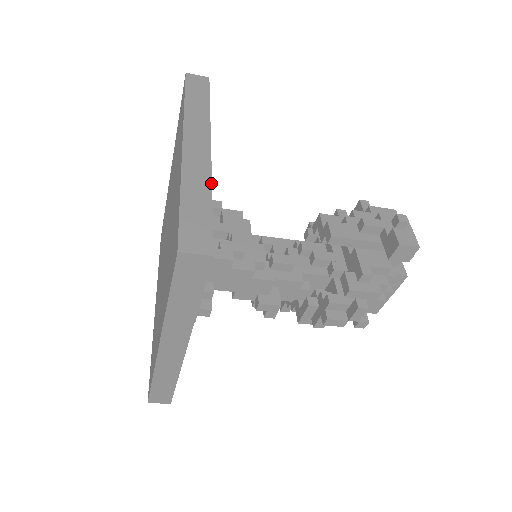
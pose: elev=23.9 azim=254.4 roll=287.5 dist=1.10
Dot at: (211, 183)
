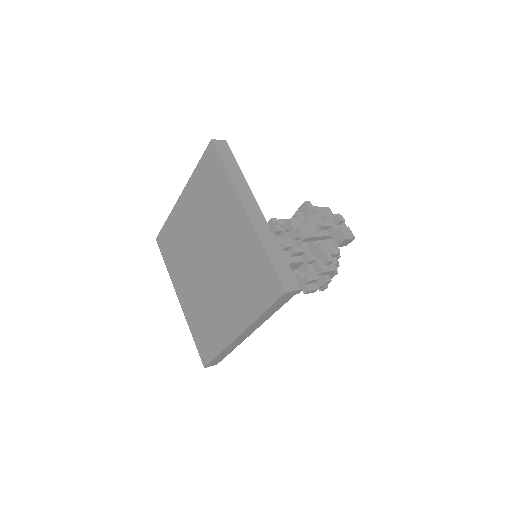
Dot at: occluded
